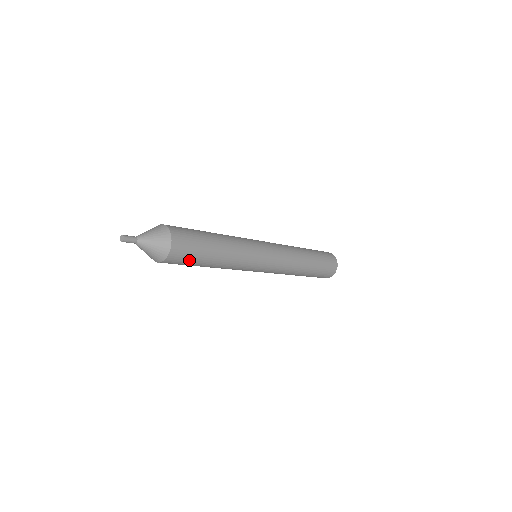
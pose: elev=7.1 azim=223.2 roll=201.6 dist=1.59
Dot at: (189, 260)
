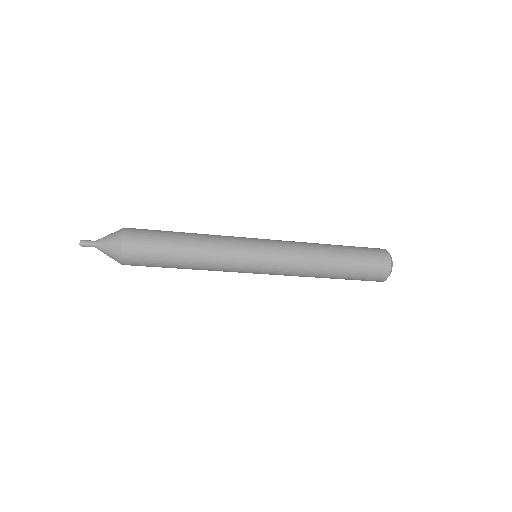
Dot at: (150, 265)
